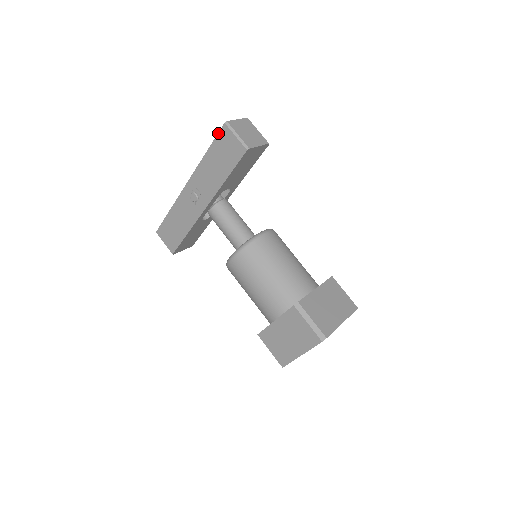
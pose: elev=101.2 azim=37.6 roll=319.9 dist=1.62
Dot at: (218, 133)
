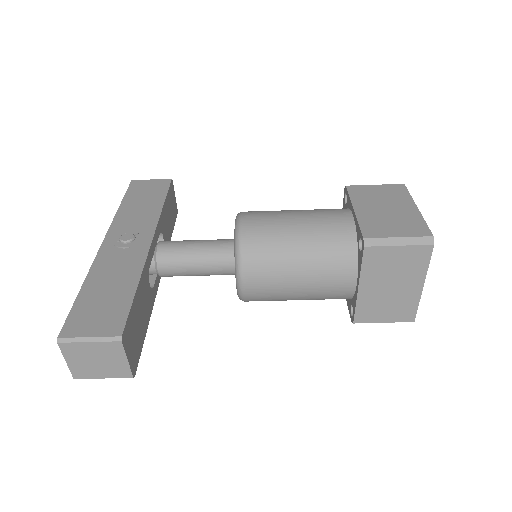
Dot at: occluded
